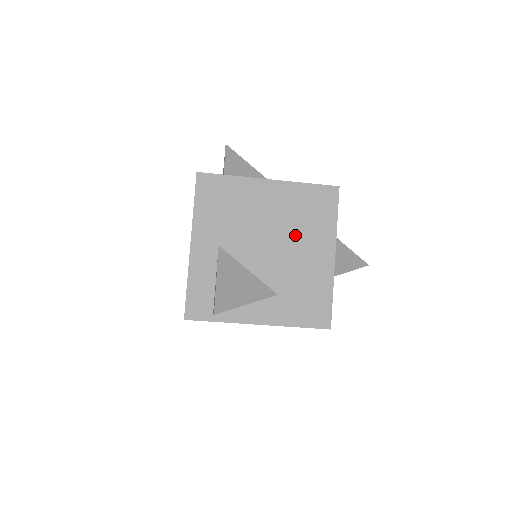
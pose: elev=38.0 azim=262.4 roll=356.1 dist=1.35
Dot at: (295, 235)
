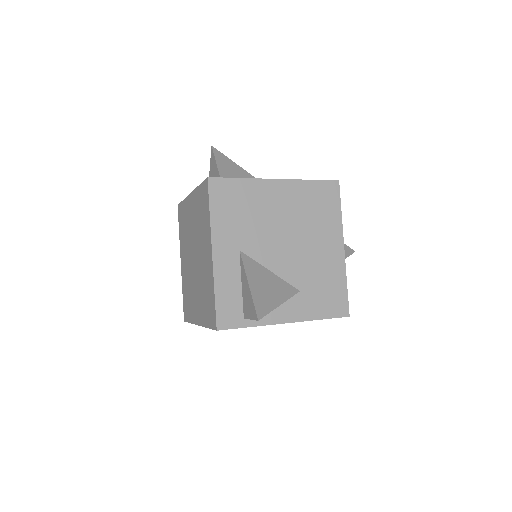
Dot at: (307, 231)
